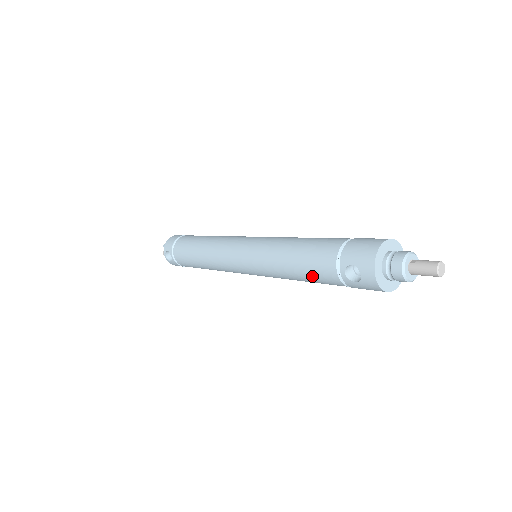
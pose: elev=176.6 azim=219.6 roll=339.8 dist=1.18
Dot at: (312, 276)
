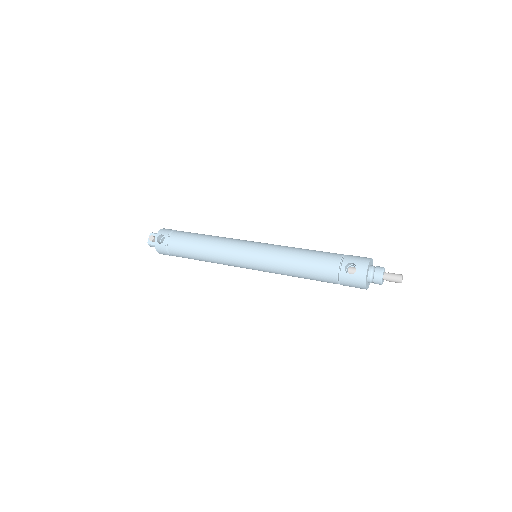
Dot at: (315, 268)
